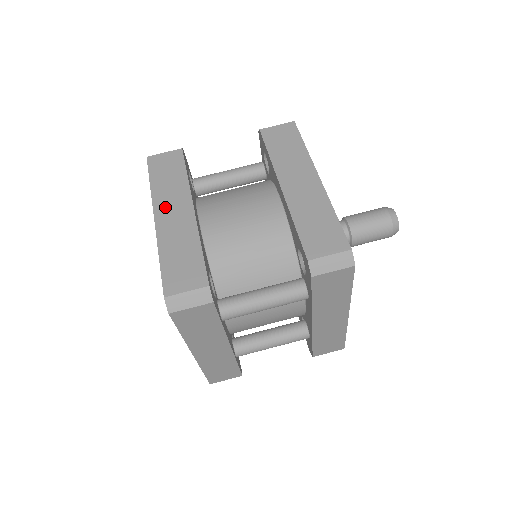
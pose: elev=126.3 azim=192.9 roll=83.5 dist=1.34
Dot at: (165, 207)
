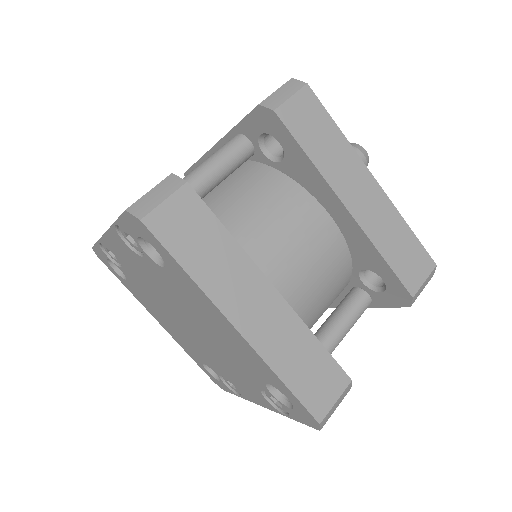
Dot at: (238, 304)
